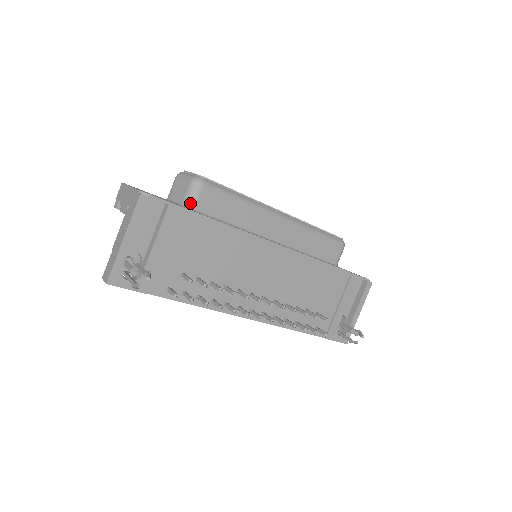
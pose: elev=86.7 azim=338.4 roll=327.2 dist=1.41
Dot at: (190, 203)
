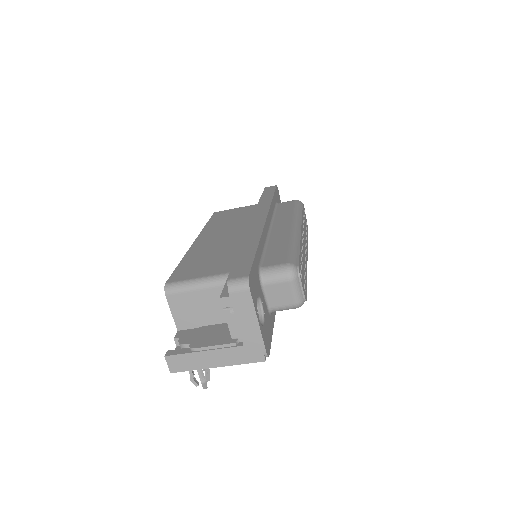
Dot at: occluded
